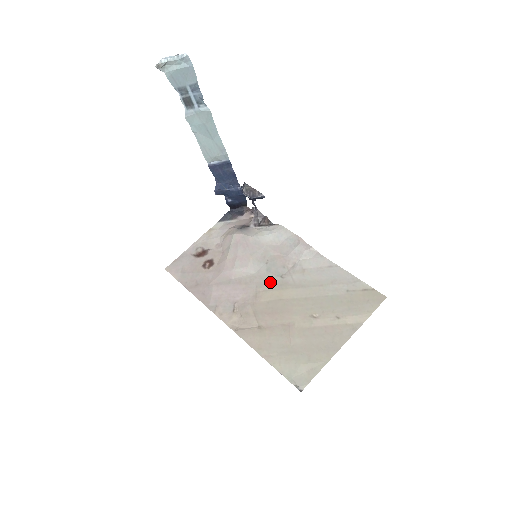
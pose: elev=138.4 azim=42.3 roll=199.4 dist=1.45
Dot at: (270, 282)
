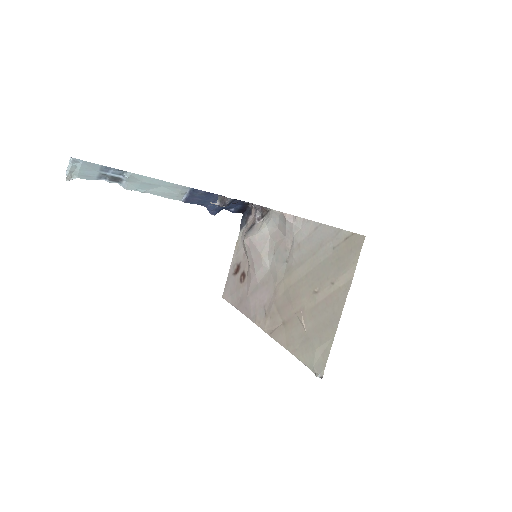
Dot at: (280, 272)
